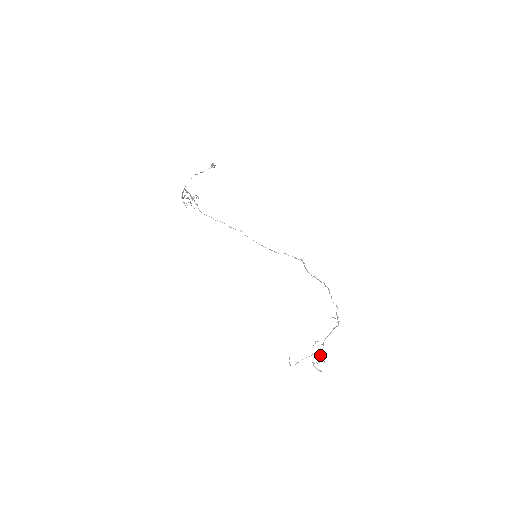
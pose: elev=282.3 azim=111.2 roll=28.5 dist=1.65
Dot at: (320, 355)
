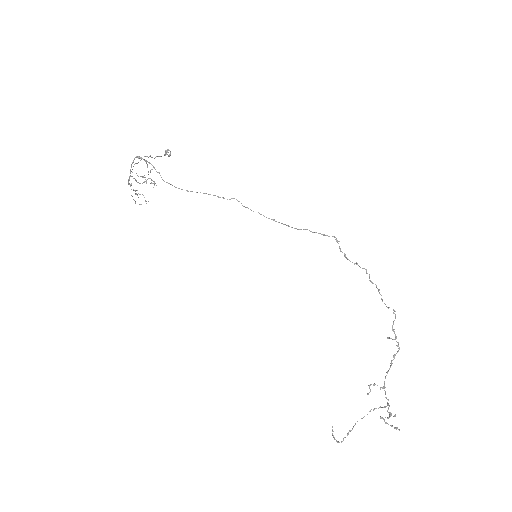
Dot at: (384, 406)
